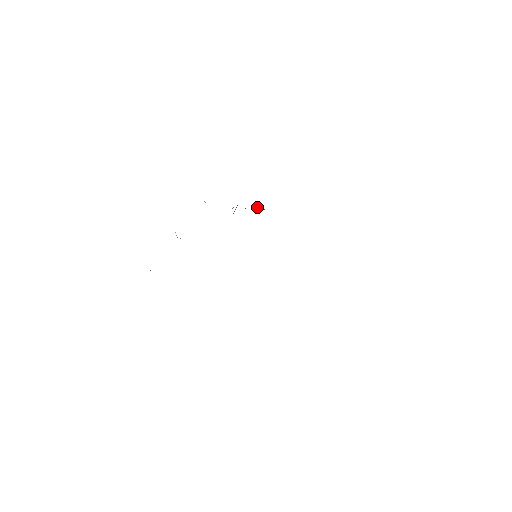
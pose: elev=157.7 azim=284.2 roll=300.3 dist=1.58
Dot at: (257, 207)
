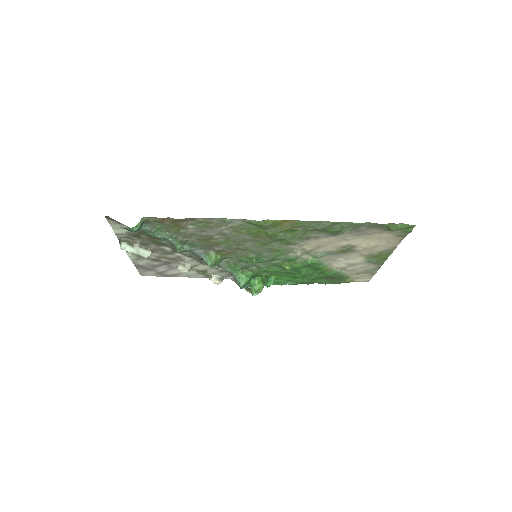
Dot at: (264, 284)
